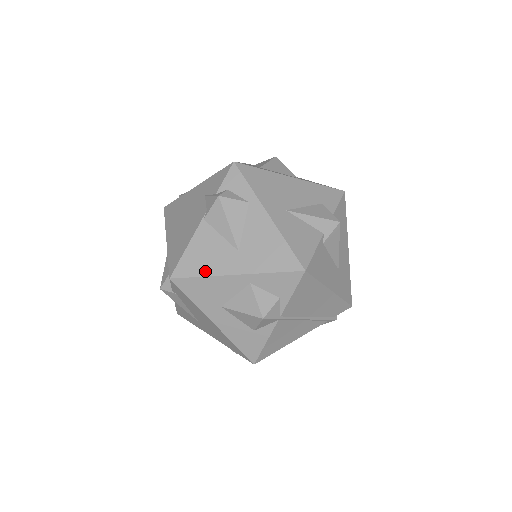
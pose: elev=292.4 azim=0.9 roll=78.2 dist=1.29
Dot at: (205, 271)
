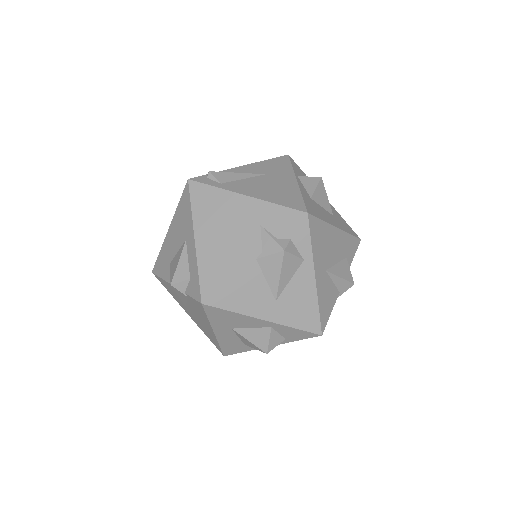
Dot at: (239, 308)
